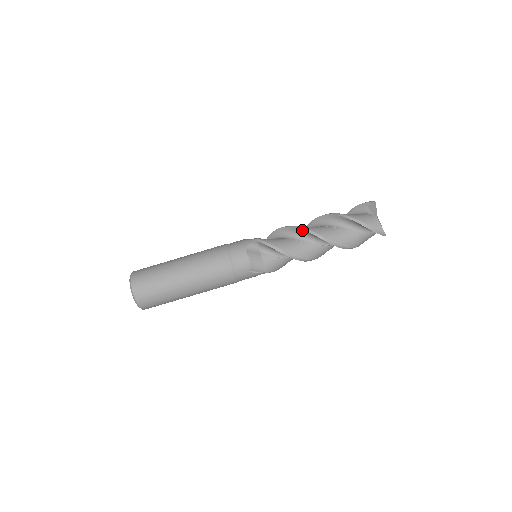
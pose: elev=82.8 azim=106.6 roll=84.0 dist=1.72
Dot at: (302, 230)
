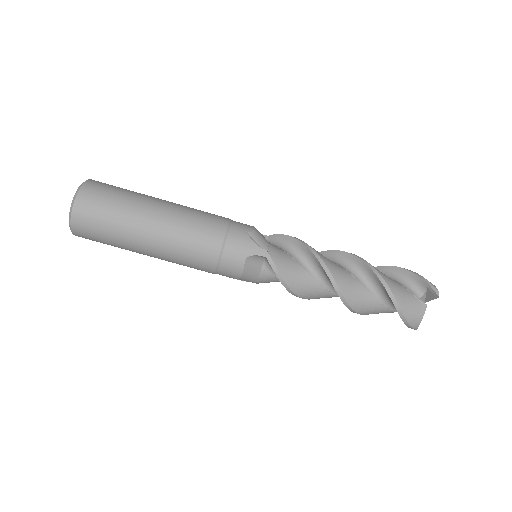
Dot at: (329, 279)
